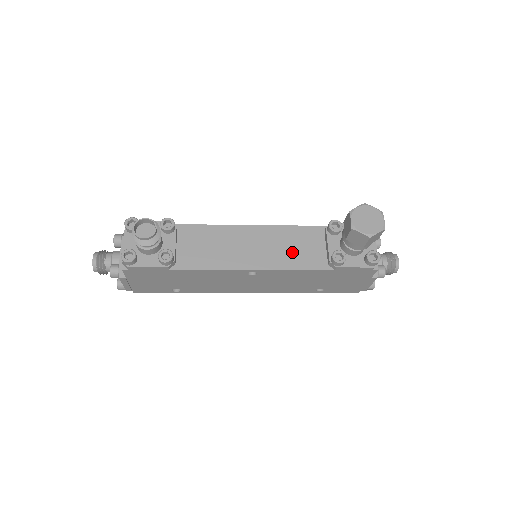
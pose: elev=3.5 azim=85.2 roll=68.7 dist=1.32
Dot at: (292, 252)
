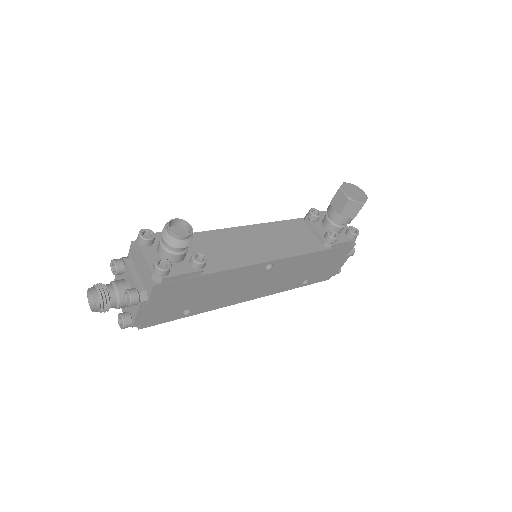
Dot at: (292, 241)
